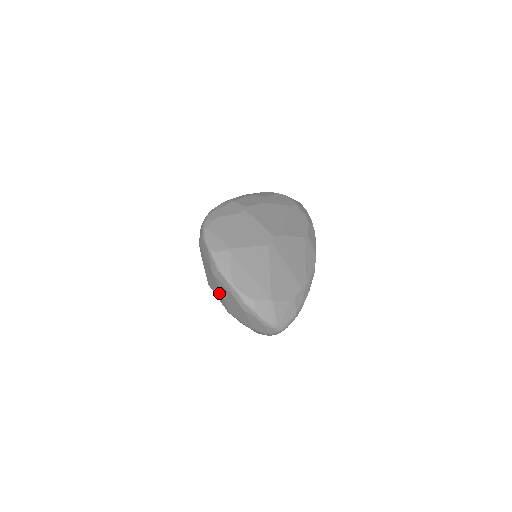
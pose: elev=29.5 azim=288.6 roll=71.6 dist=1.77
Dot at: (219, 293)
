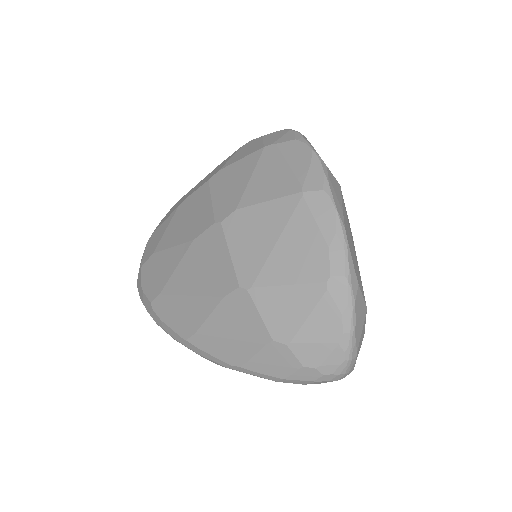
Dot at: (262, 239)
